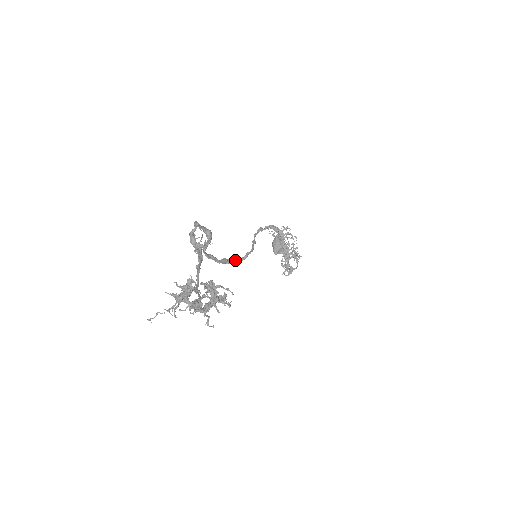
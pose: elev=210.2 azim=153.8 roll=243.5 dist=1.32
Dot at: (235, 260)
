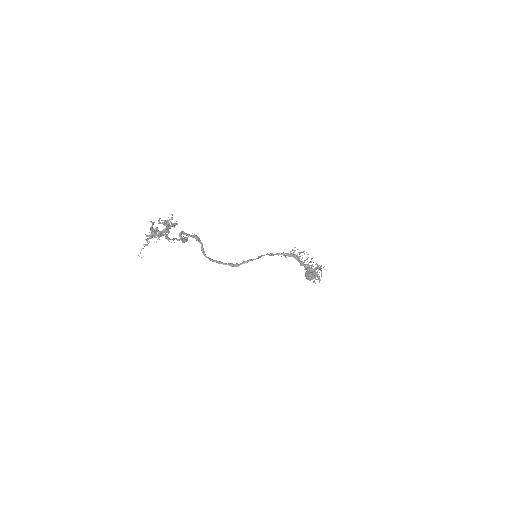
Dot at: (241, 264)
